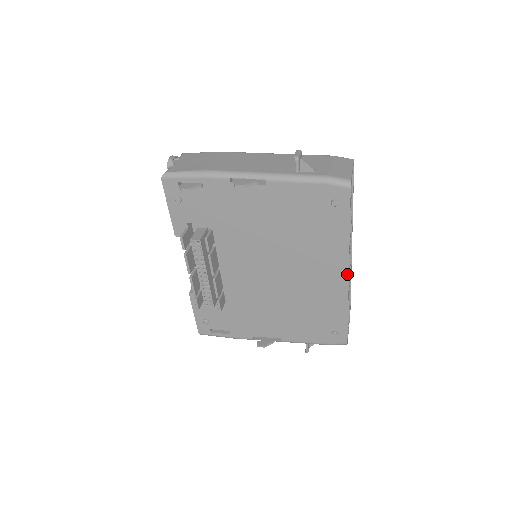
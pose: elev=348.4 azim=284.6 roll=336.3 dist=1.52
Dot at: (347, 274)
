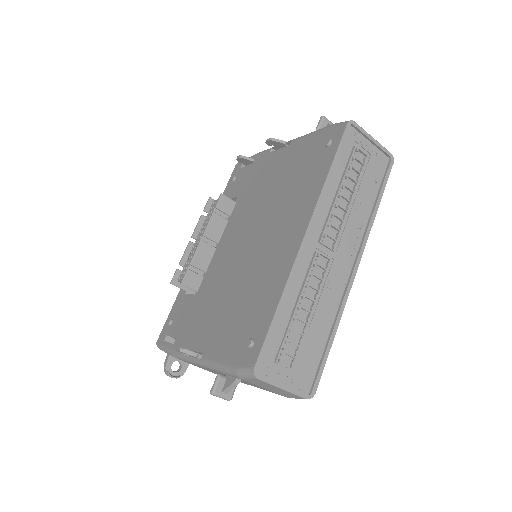
Dot at: (304, 234)
